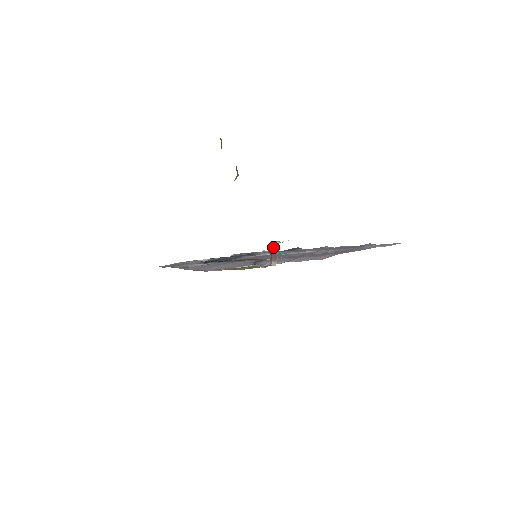
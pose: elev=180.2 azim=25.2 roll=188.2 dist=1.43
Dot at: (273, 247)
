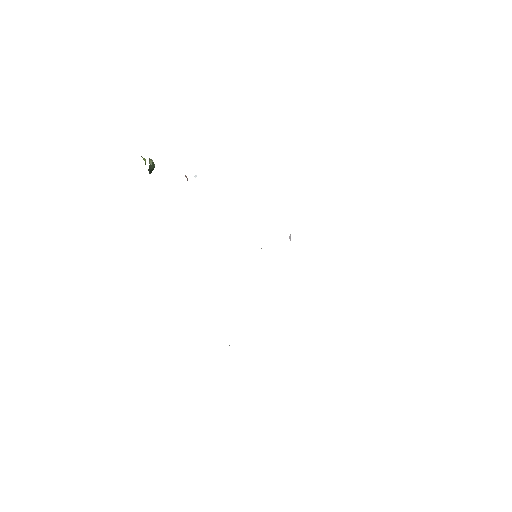
Dot at: (187, 179)
